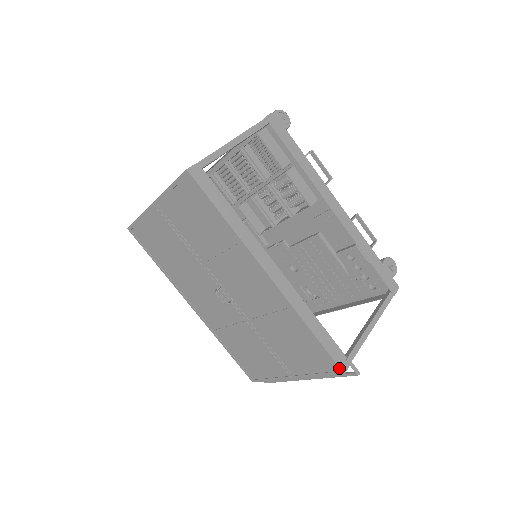
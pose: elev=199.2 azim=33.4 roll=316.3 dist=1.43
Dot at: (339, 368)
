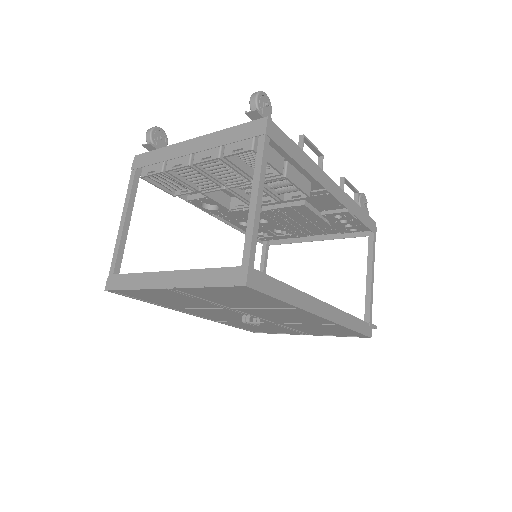
Dot at: (368, 337)
